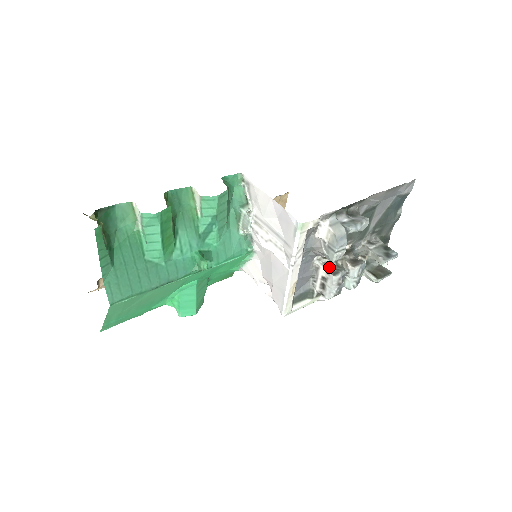
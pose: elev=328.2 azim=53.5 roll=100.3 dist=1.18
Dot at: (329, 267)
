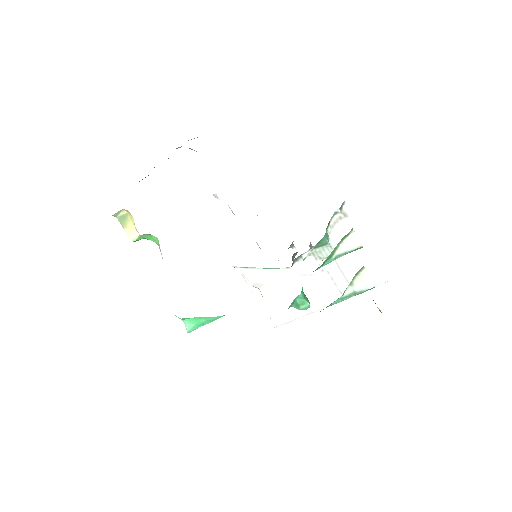
Dot at: occluded
